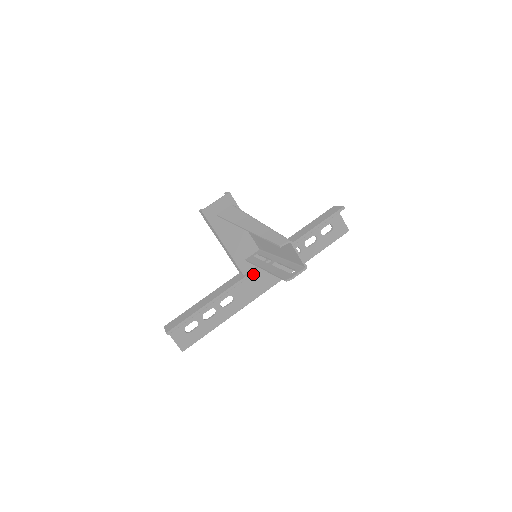
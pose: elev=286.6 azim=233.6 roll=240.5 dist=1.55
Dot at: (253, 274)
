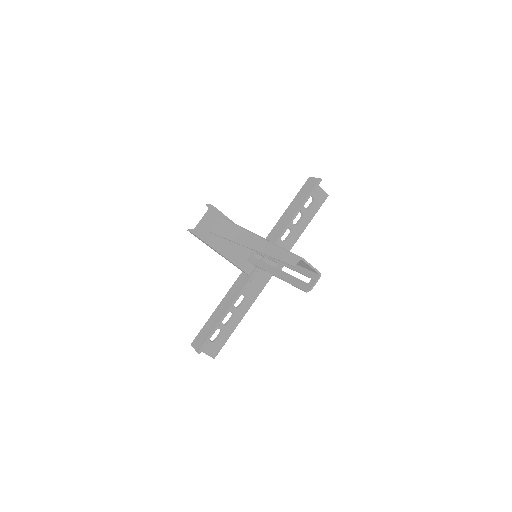
Dot at: occluded
